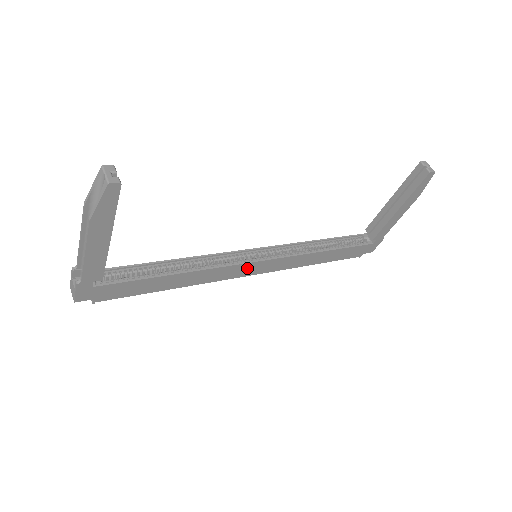
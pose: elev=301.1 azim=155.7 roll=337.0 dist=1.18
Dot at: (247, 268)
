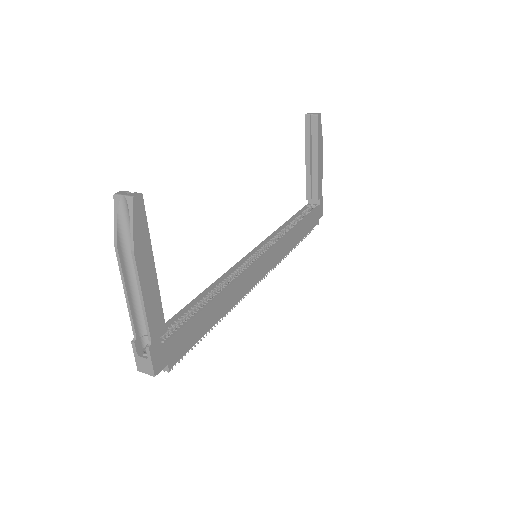
Dot at: (258, 269)
